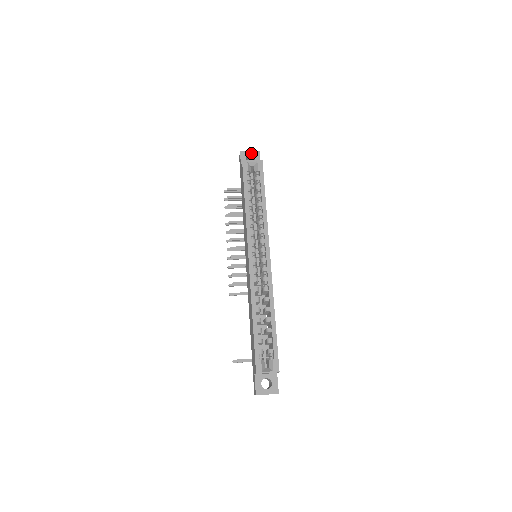
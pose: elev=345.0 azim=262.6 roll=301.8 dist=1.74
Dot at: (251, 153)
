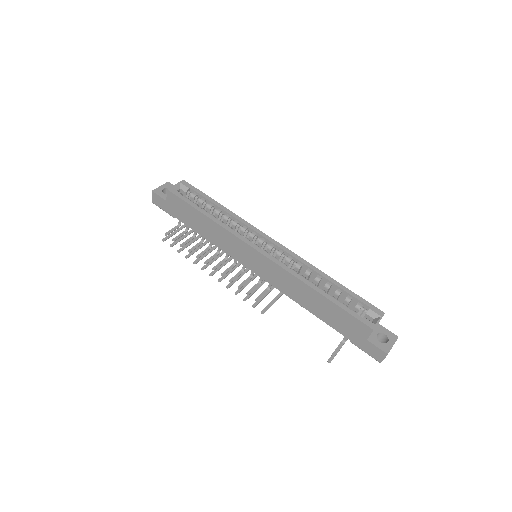
Dot at: (162, 187)
